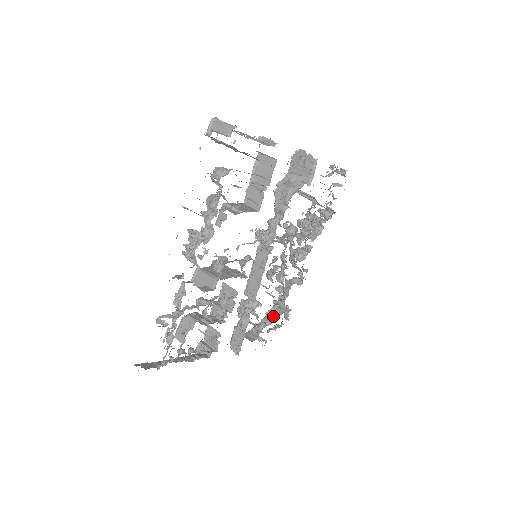
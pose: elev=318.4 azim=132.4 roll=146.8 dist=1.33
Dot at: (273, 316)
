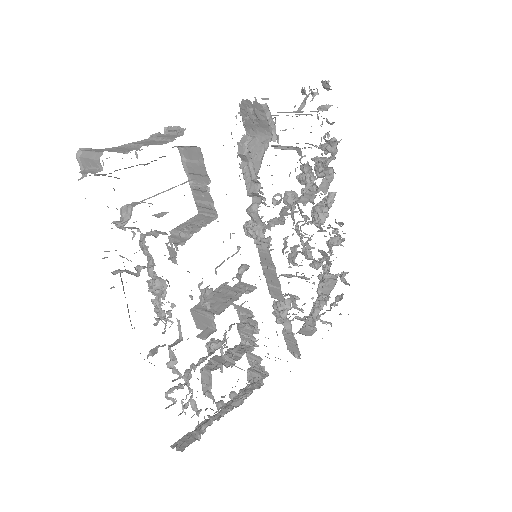
Dot at: (325, 294)
